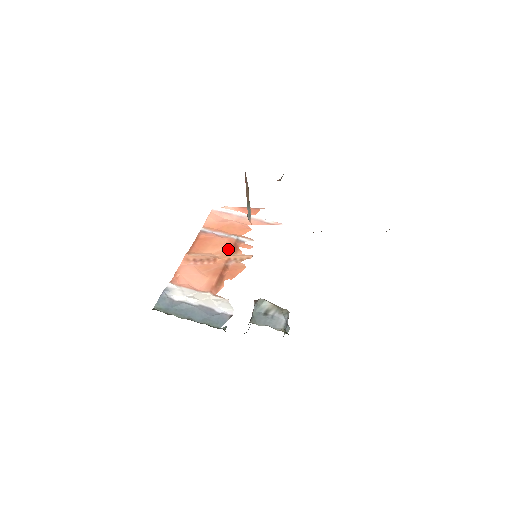
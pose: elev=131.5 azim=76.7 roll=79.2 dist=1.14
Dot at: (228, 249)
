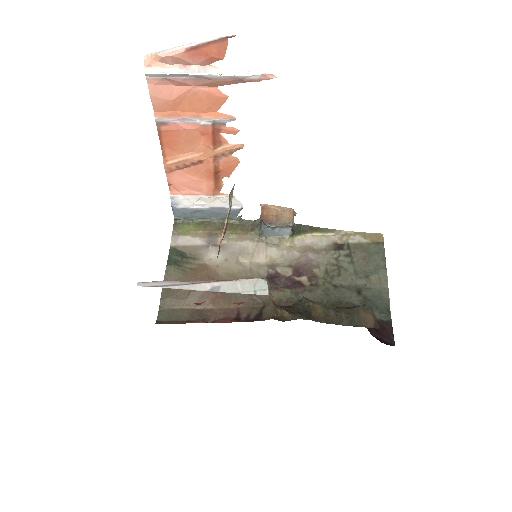
Dot at: (209, 145)
